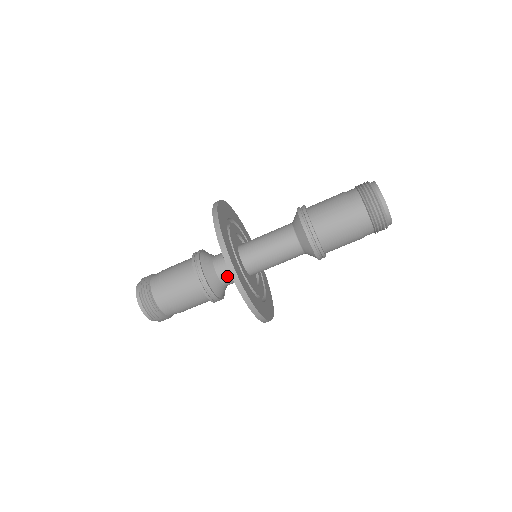
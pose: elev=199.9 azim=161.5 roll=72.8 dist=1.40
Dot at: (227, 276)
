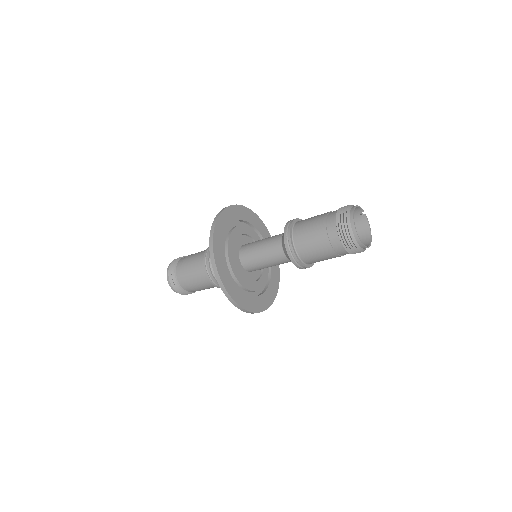
Dot at: occluded
